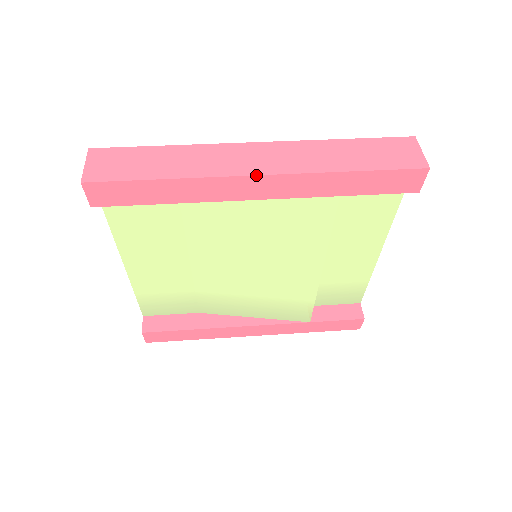
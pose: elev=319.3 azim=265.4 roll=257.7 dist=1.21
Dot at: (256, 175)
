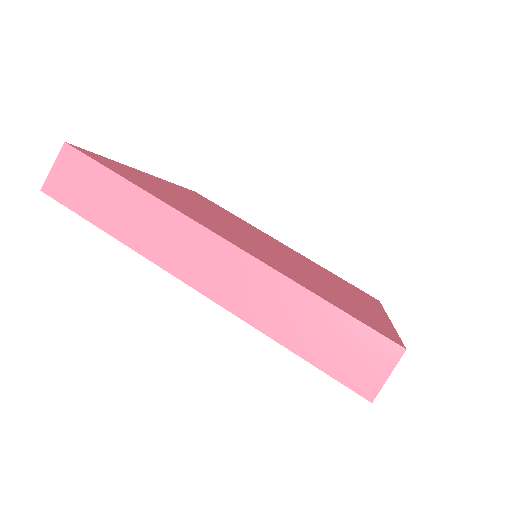
Dot at: (190, 286)
